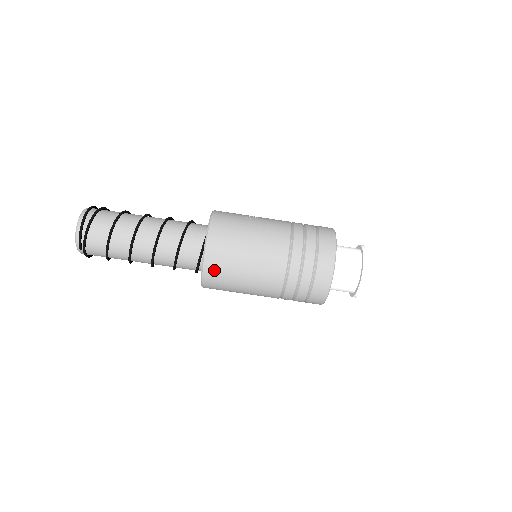
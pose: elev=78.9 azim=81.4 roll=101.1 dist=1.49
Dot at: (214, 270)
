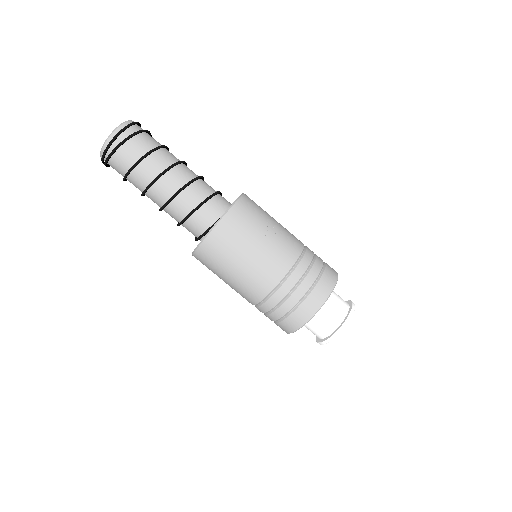
Dot at: (203, 260)
